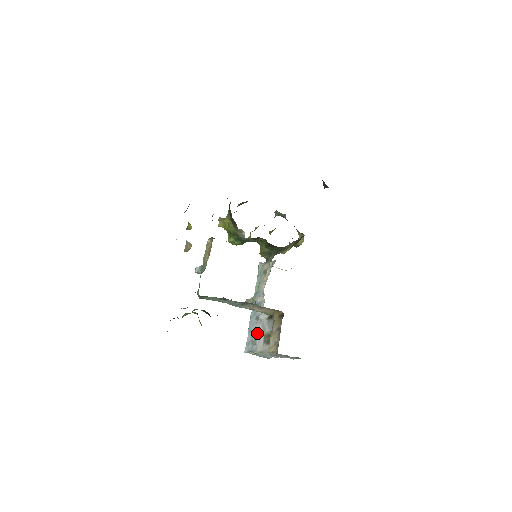
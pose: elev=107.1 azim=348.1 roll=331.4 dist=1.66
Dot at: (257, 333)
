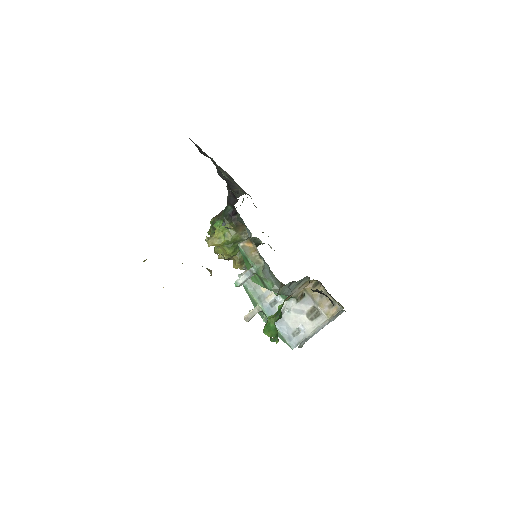
Dot at: (294, 322)
